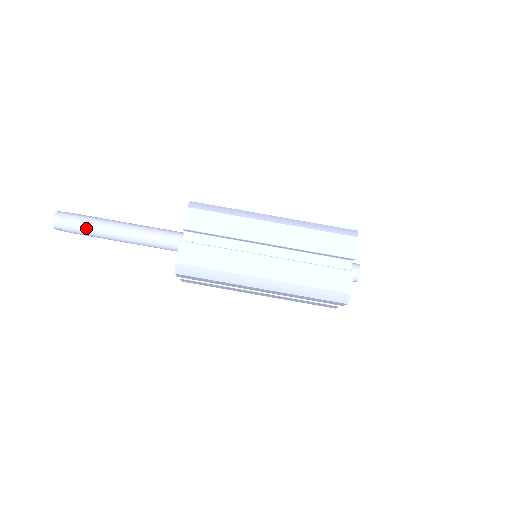
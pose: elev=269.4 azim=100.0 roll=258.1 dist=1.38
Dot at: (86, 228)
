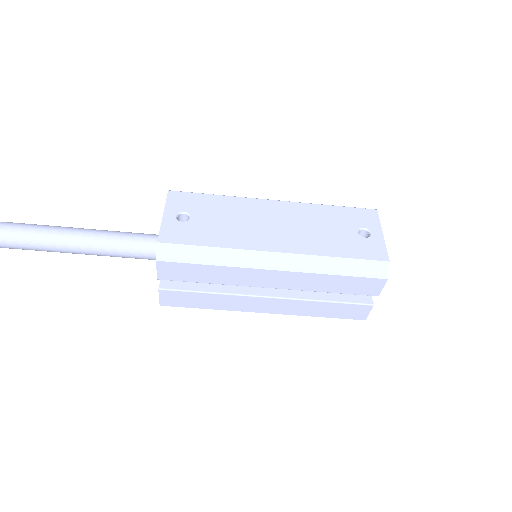
Dot at: occluded
